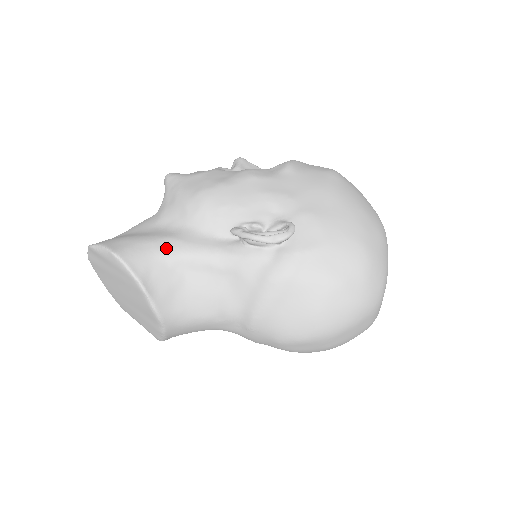
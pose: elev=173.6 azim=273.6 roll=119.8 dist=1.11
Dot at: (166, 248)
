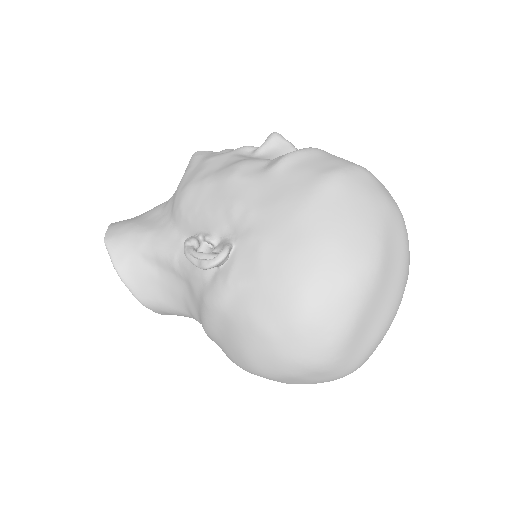
Dot at: (144, 243)
